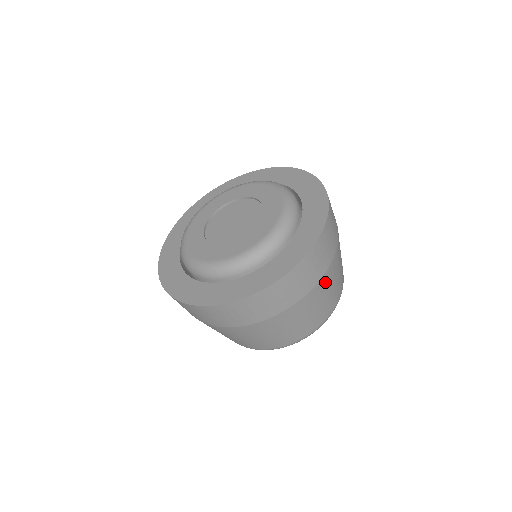
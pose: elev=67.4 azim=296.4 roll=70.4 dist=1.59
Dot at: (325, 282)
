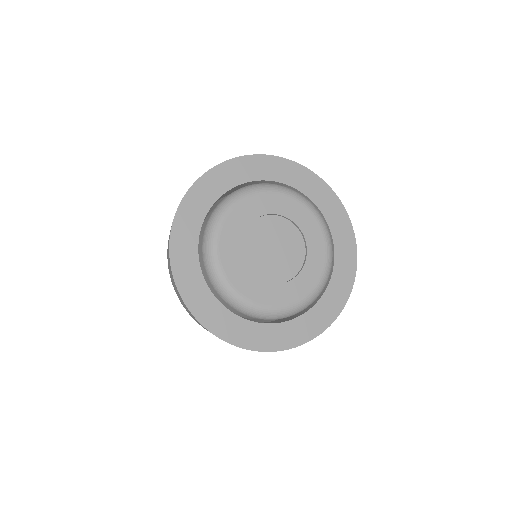
Dot at: occluded
